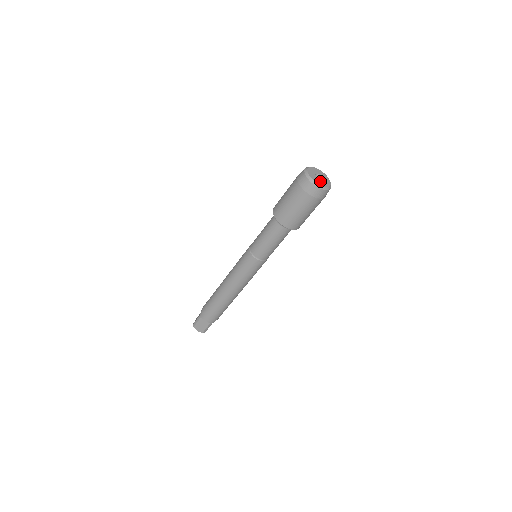
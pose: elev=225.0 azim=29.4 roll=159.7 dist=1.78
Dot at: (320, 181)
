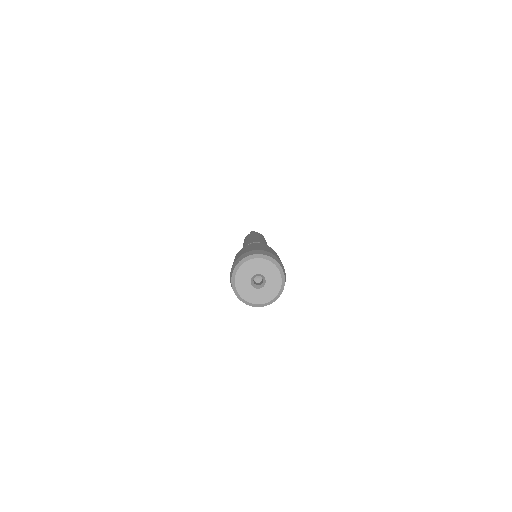
Dot at: (256, 293)
